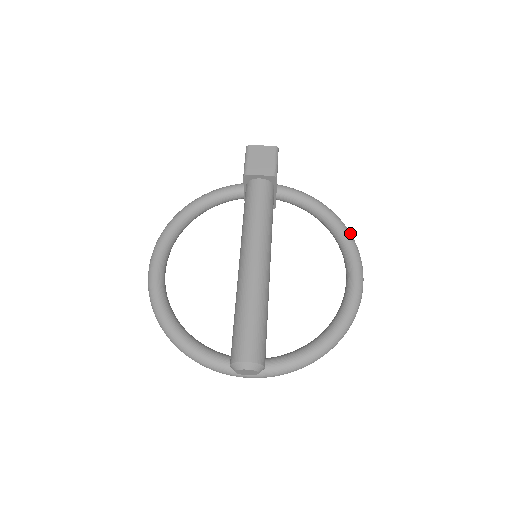
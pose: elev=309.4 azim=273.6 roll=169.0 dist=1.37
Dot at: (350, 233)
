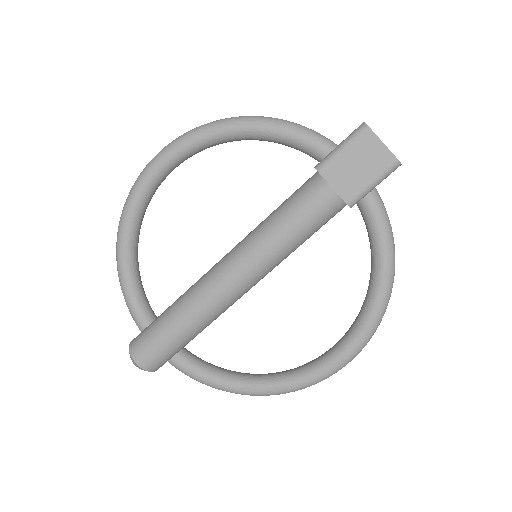
Dot at: (379, 321)
